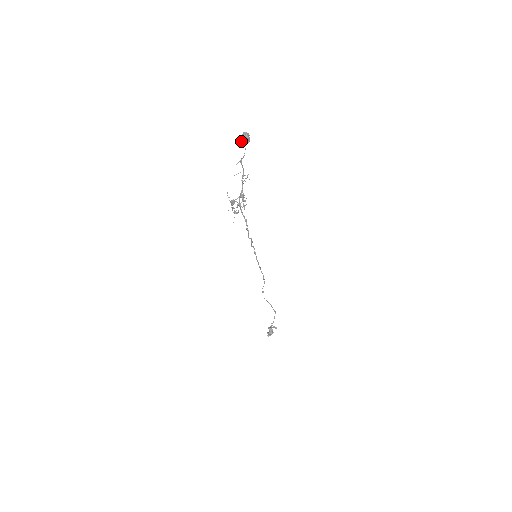
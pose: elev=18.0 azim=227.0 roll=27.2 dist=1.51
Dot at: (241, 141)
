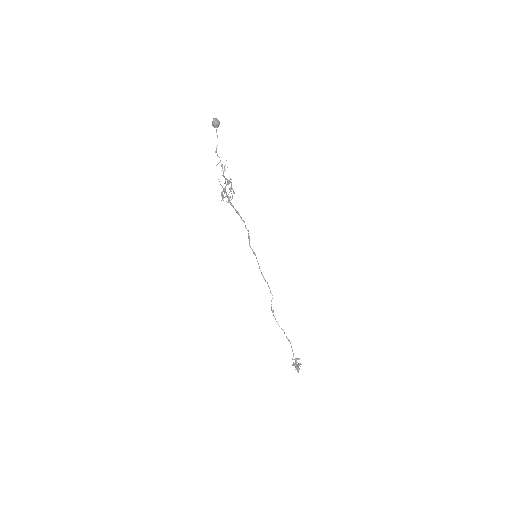
Dot at: (215, 123)
